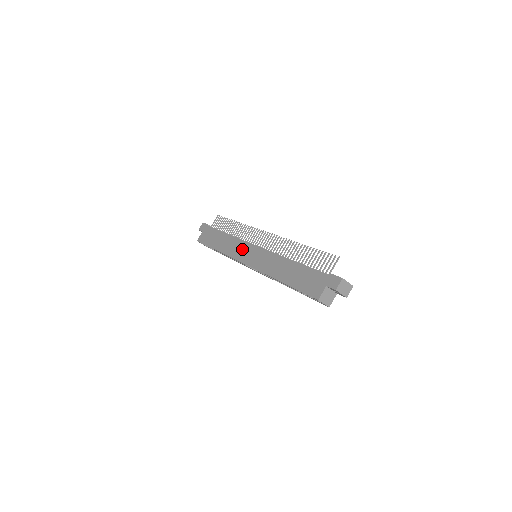
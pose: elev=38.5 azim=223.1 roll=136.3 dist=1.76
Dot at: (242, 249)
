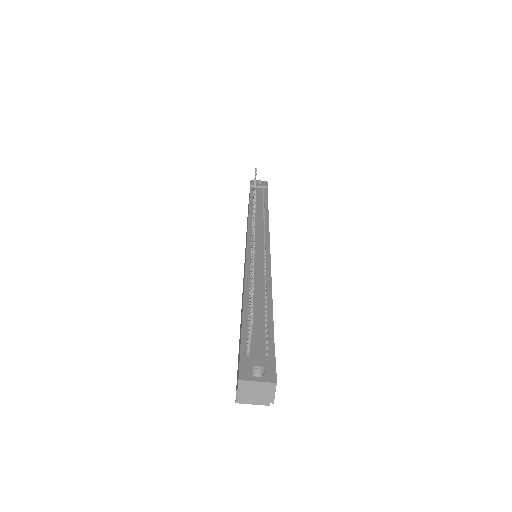
Dot at: occluded
